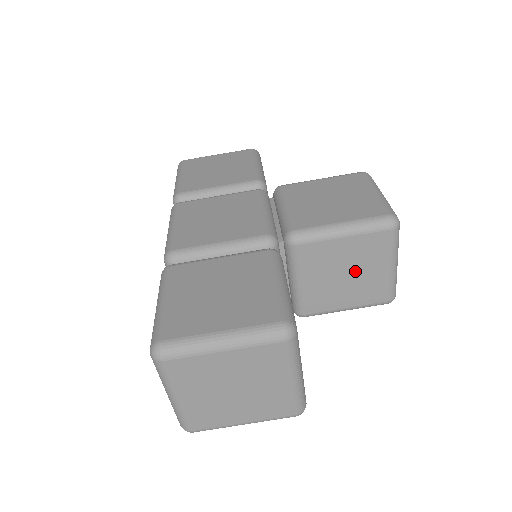
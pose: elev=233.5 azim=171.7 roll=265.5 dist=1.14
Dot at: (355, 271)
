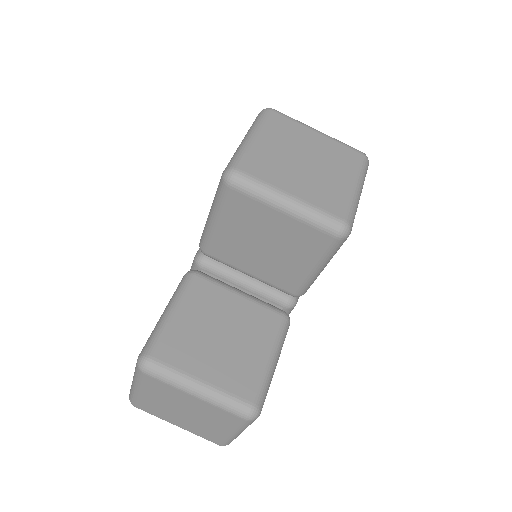
Dot at: (266, 238)
